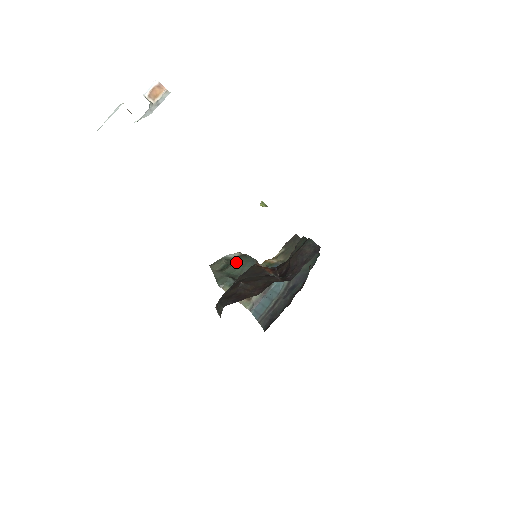
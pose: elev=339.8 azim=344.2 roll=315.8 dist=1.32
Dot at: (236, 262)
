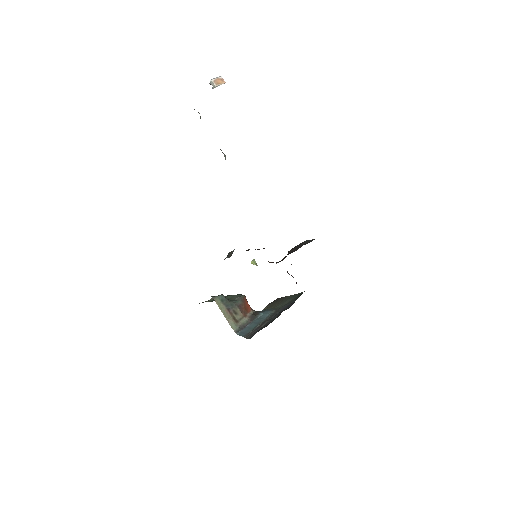
Dot at: occluded
